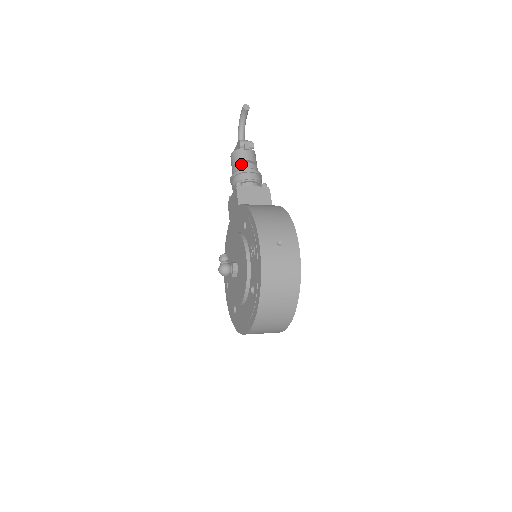
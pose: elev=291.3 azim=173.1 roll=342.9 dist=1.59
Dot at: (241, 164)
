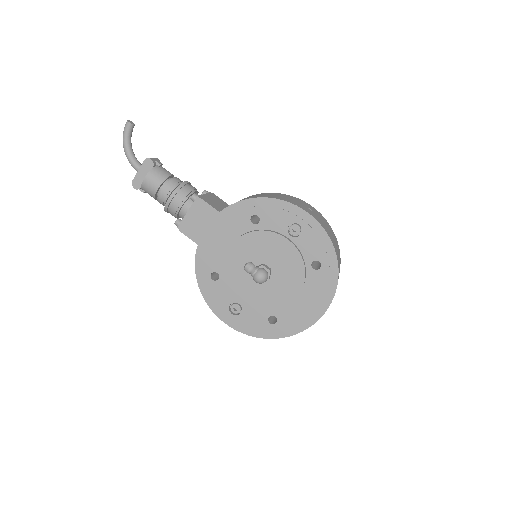
Dot at: (171, 180)
